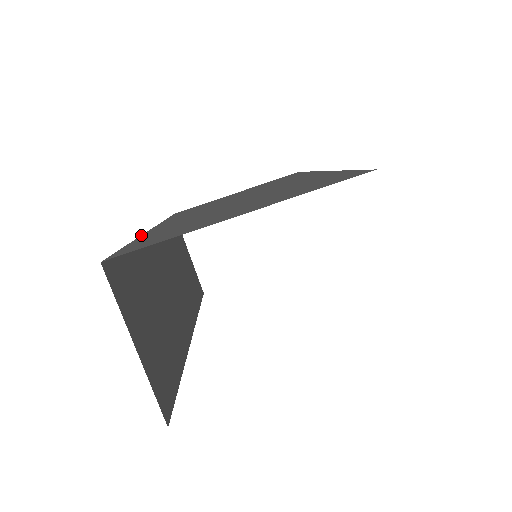
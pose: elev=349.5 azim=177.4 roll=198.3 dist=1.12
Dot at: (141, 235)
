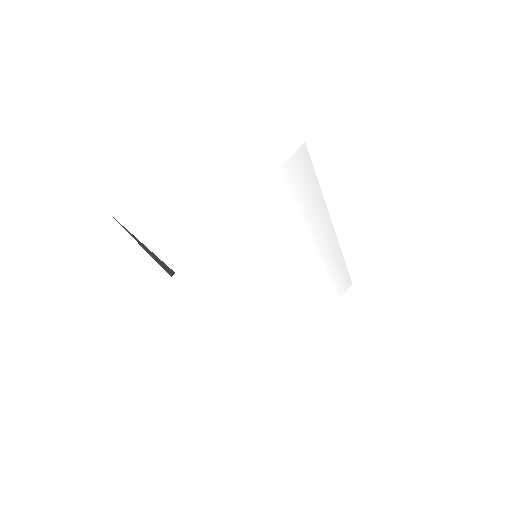
Dot at: occluded
